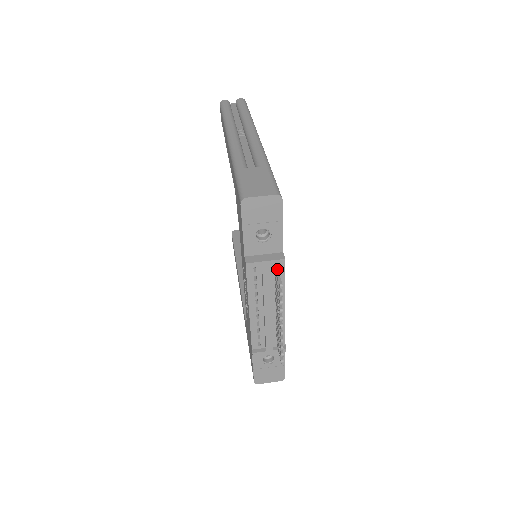
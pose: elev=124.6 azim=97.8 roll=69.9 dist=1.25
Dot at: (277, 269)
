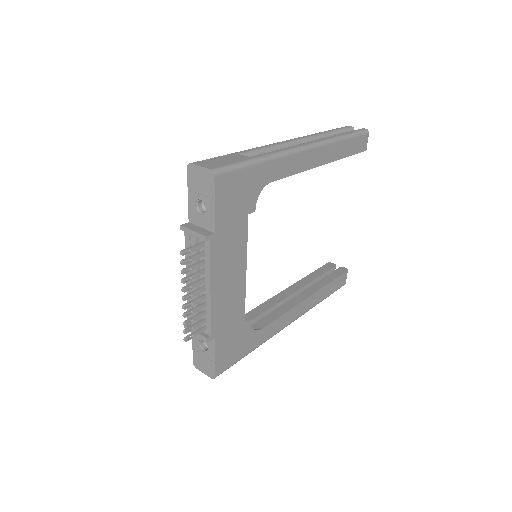
Dot at: (199, 243)
